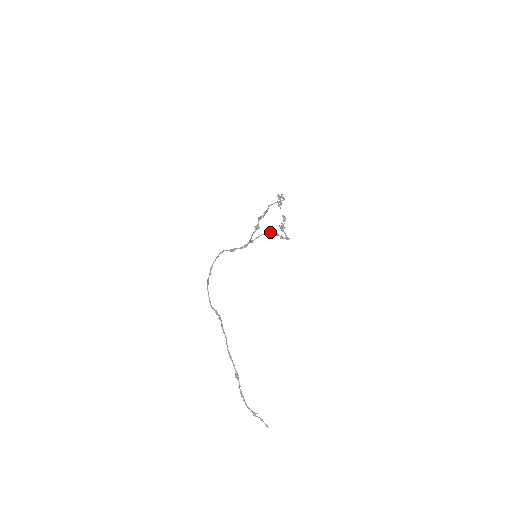
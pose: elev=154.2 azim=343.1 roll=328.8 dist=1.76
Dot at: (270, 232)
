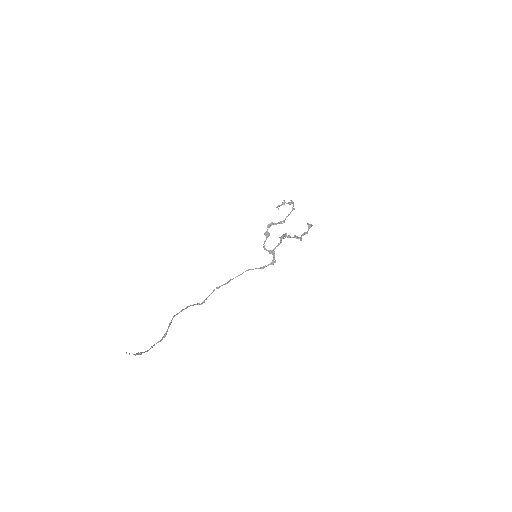
Dot at: (281, 236)
